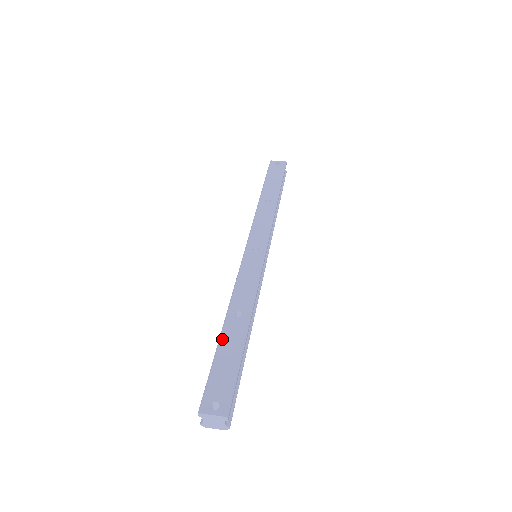
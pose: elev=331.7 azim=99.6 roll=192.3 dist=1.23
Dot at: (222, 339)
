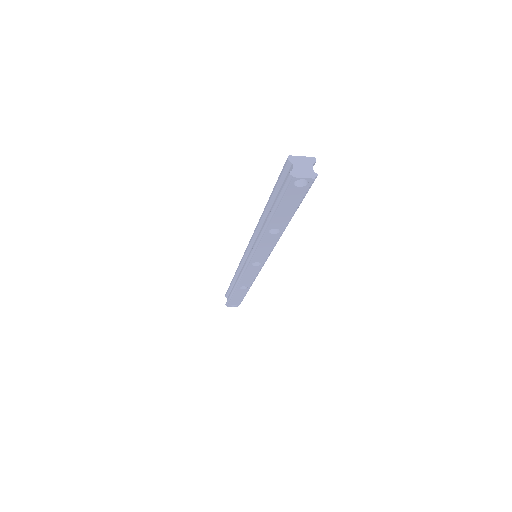
Dot at: occluded
